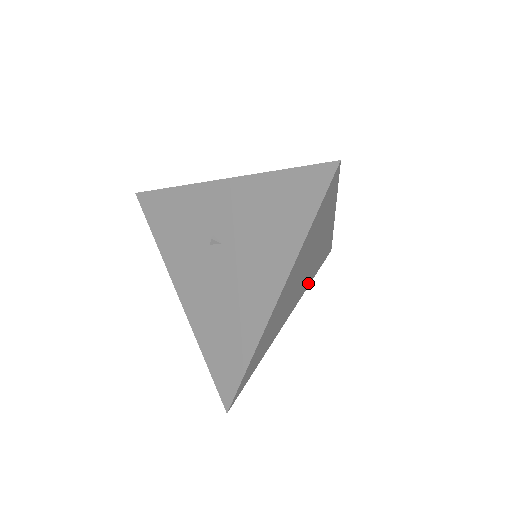
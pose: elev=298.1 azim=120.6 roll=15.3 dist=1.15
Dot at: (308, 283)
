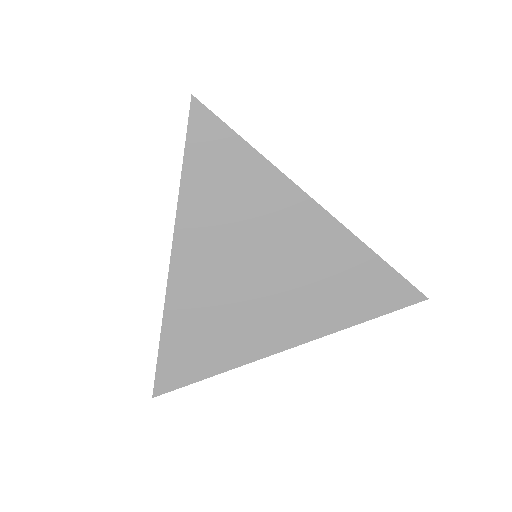
Dot at: (340, 317)
